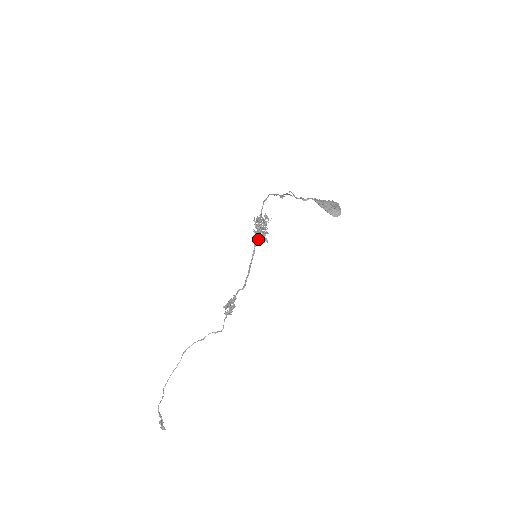
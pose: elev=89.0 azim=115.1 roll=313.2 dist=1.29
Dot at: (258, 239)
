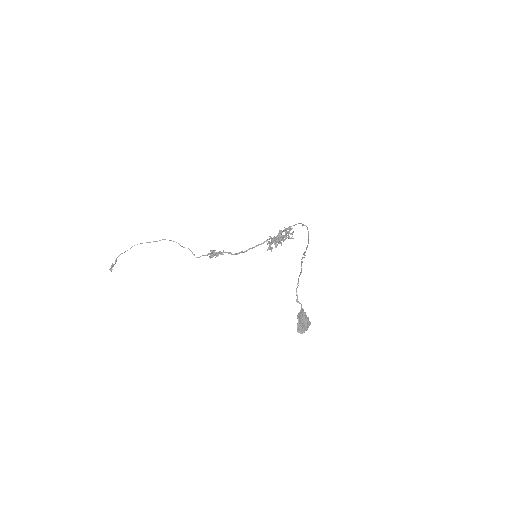
Dot at: (270, 246)
